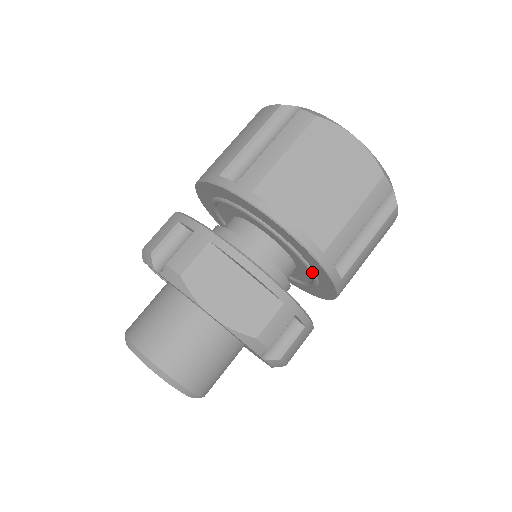
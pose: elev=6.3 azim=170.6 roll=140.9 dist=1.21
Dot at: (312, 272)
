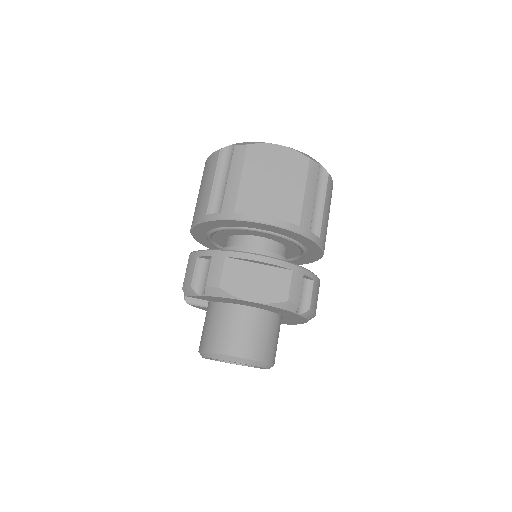
Dot at: (299, 244)
